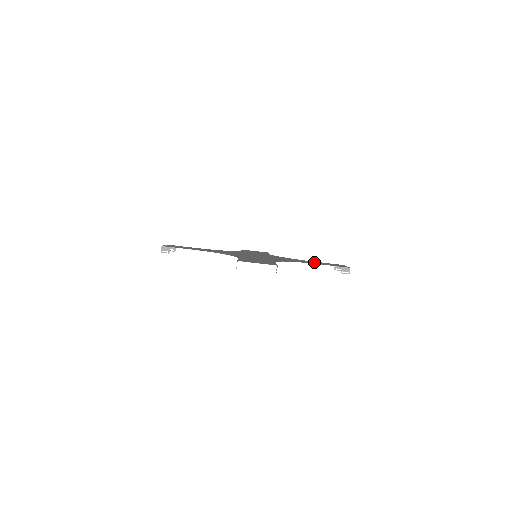
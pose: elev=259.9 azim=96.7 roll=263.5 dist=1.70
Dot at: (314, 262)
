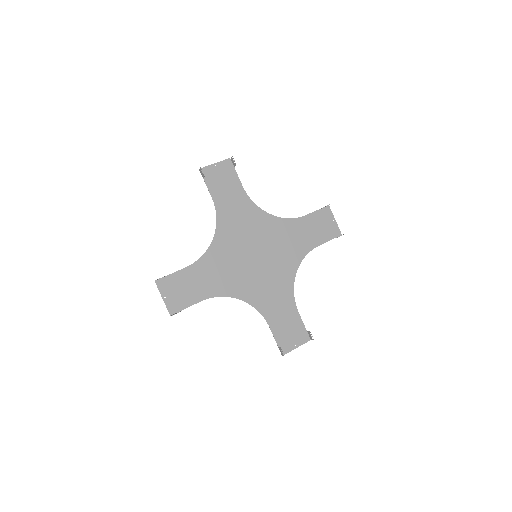
Dot at: (309, 235)
